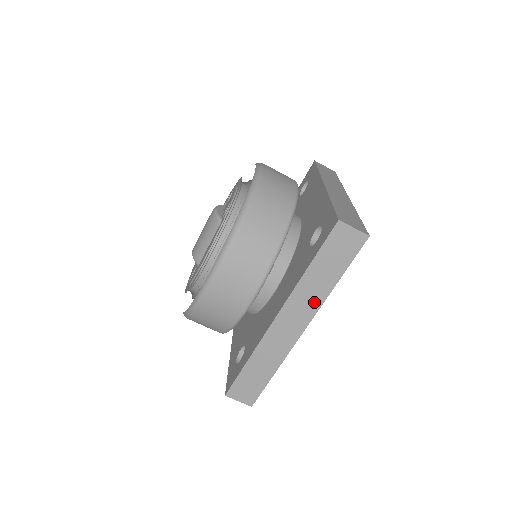
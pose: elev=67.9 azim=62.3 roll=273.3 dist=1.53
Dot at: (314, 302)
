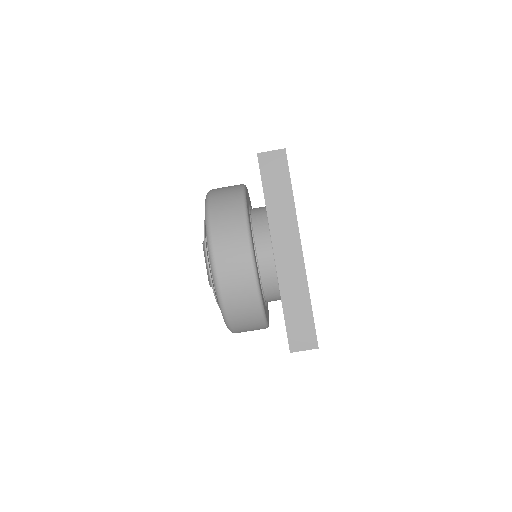
Dot at: (290, 222)
